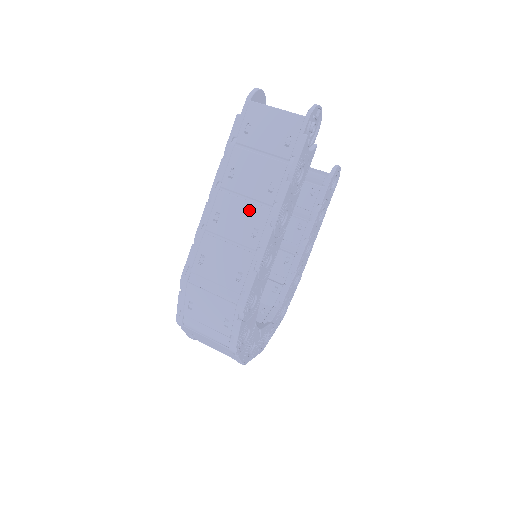
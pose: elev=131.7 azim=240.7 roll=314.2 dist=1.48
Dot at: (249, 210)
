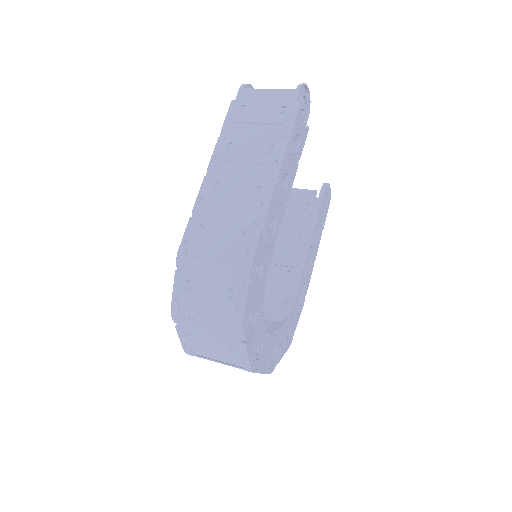
Dot at: (249, 173)
